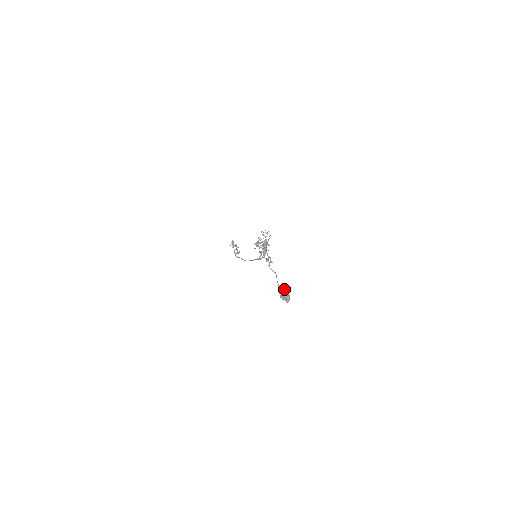
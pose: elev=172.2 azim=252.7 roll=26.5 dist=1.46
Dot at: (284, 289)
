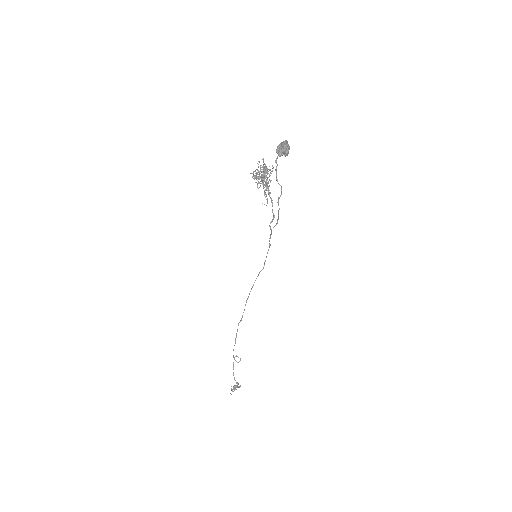
Dot at: occluded
